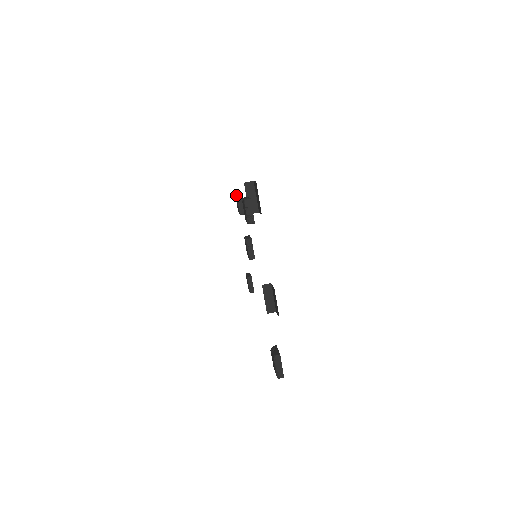
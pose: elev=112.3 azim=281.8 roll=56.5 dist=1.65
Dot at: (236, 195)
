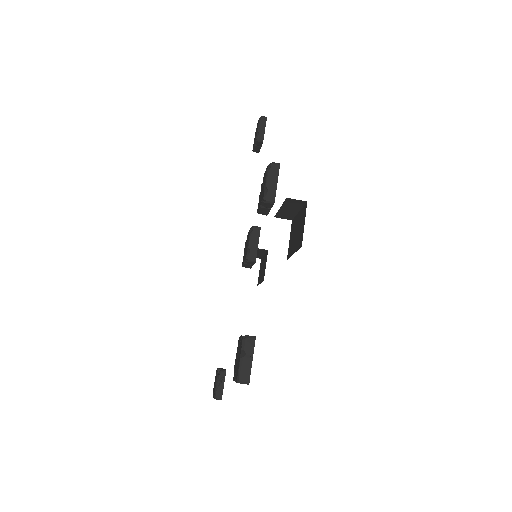
Dot at: (263, 199)
